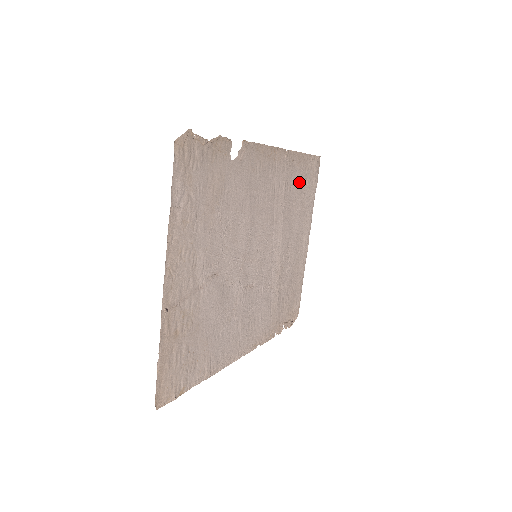
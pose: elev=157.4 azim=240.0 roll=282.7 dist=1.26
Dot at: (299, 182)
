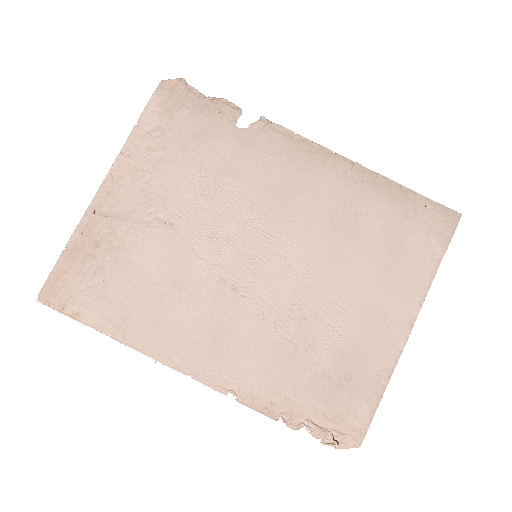
Dot at: (387, 220)
